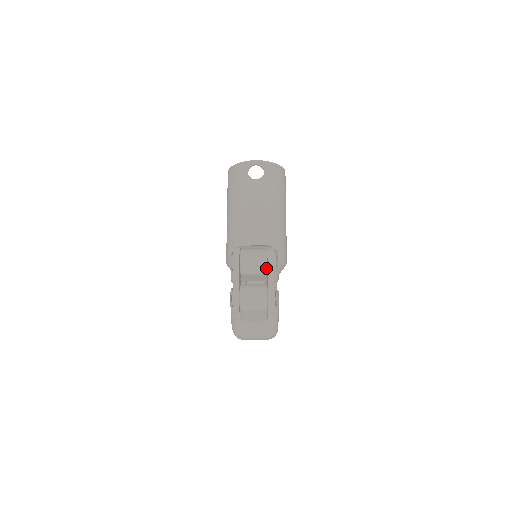
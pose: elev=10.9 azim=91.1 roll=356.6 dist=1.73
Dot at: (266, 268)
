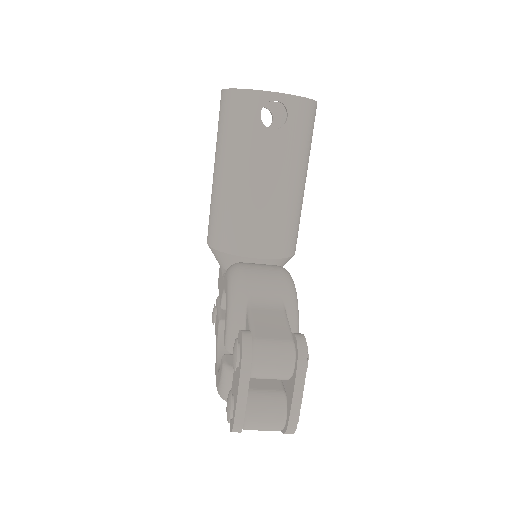
Dot at: (290, 377)
